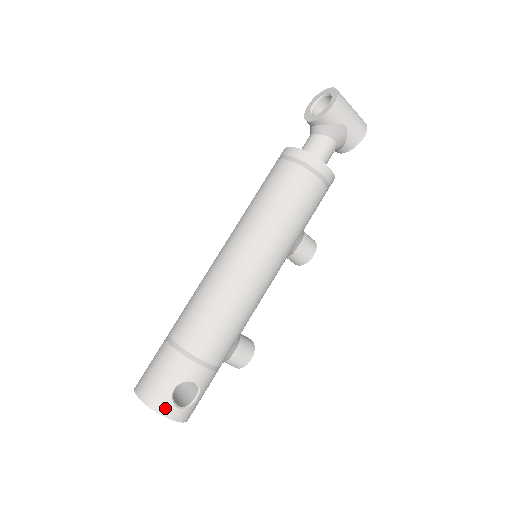
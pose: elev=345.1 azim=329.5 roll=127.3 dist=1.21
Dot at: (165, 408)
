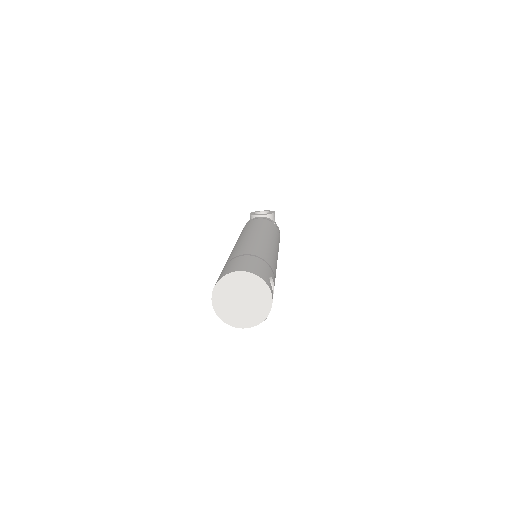
Dot at: (269, 285)
